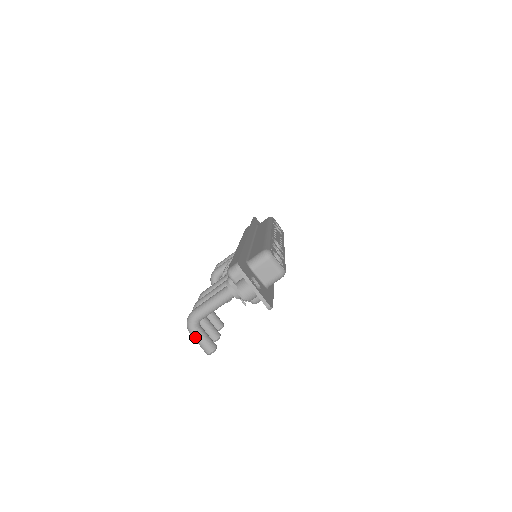
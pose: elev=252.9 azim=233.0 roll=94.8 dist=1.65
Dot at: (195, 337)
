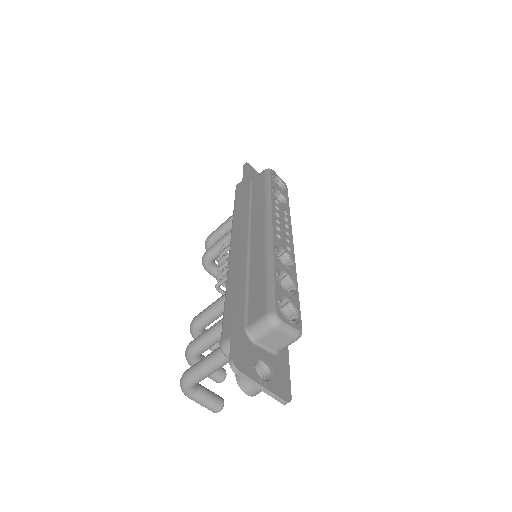
Dot at: occluded
